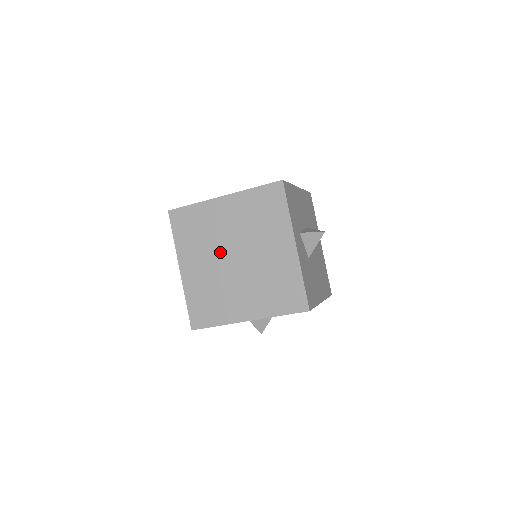
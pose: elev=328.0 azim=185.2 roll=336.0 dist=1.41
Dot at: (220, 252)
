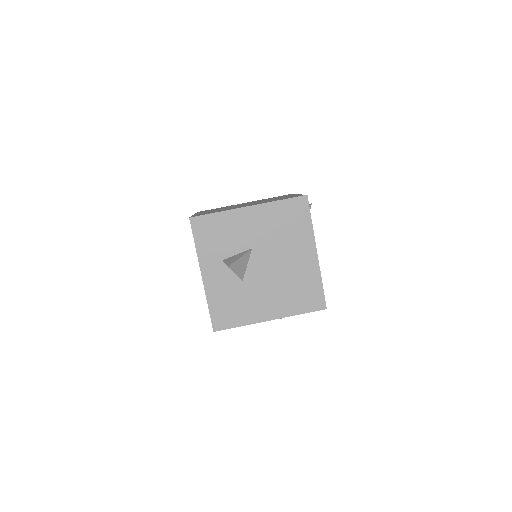
Dot at: occluded
